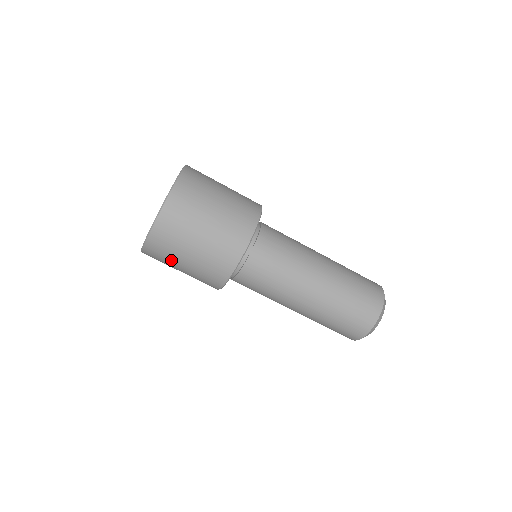
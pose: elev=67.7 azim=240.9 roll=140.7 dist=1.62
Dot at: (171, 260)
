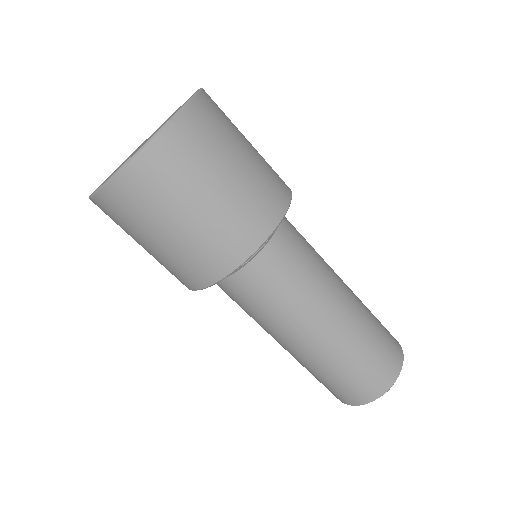
Dot at: occluded
